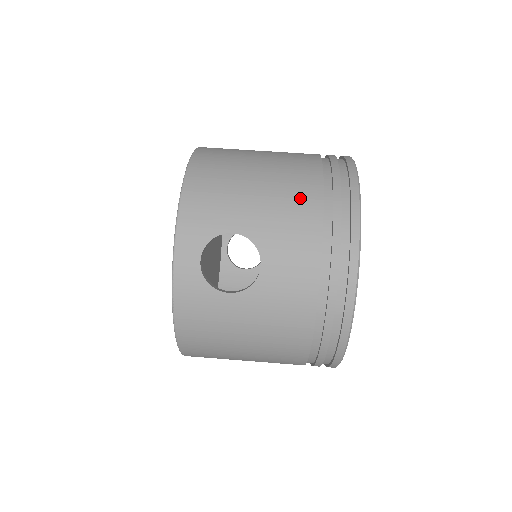
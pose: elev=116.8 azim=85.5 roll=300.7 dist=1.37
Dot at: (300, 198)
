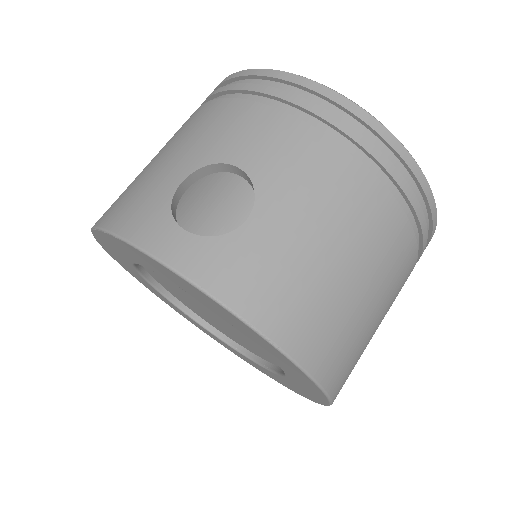
Dot at: (199, 118)
